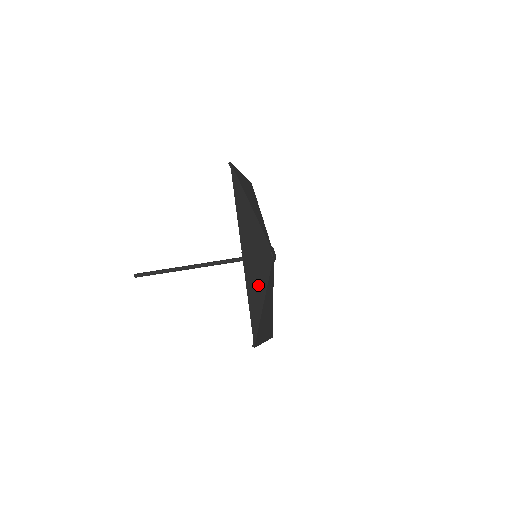
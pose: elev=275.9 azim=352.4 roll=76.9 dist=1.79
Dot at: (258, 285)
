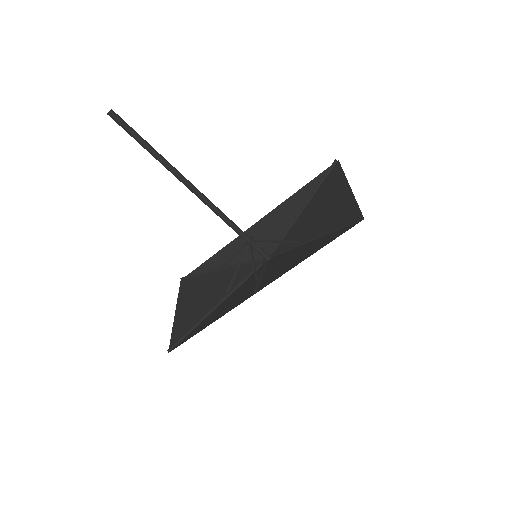
Dot at: (230, 301)
